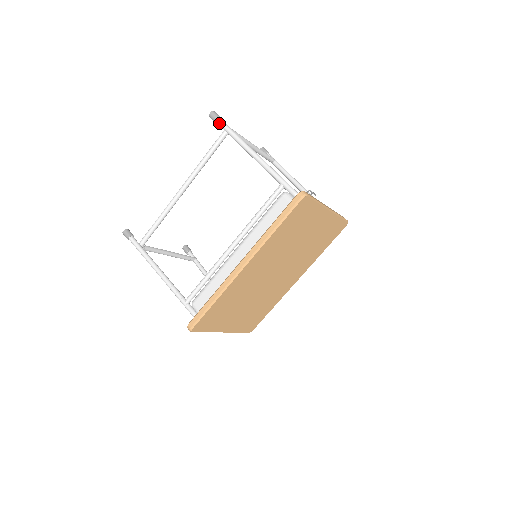
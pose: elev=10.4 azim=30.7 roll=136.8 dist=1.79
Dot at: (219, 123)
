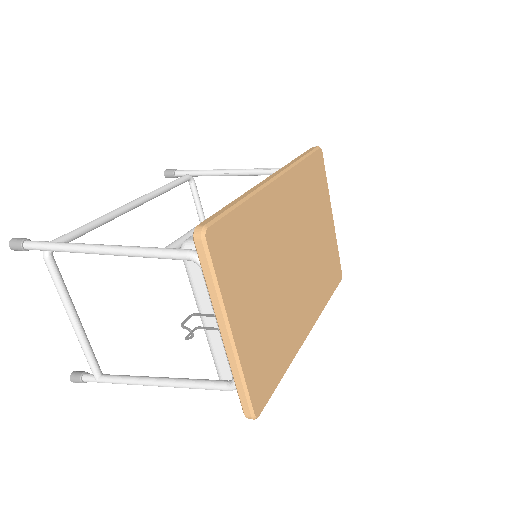
Dot at: (180, 171)
